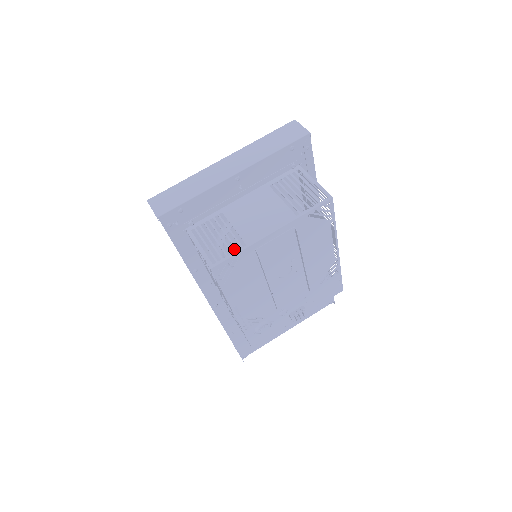
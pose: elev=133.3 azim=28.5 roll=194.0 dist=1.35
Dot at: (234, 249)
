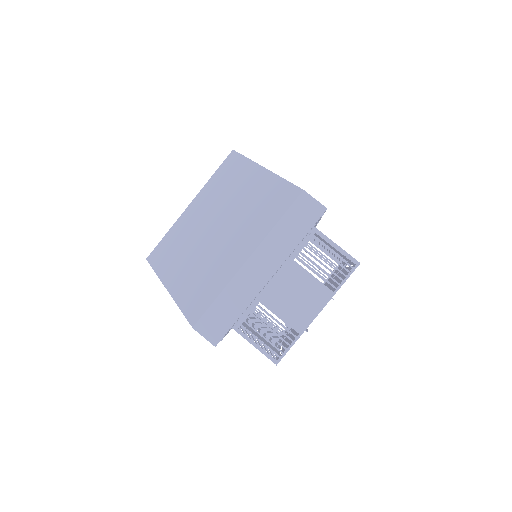
Dot at: occluded
